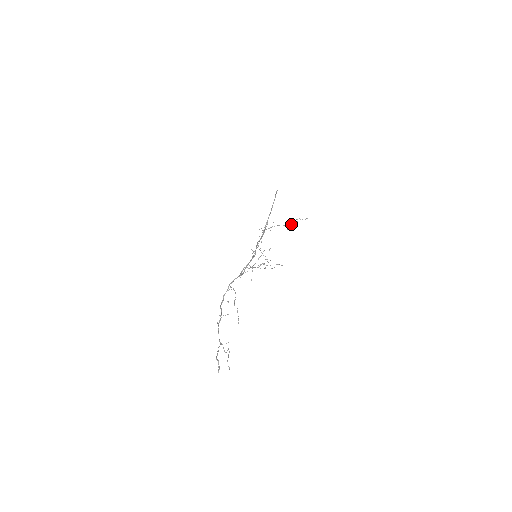
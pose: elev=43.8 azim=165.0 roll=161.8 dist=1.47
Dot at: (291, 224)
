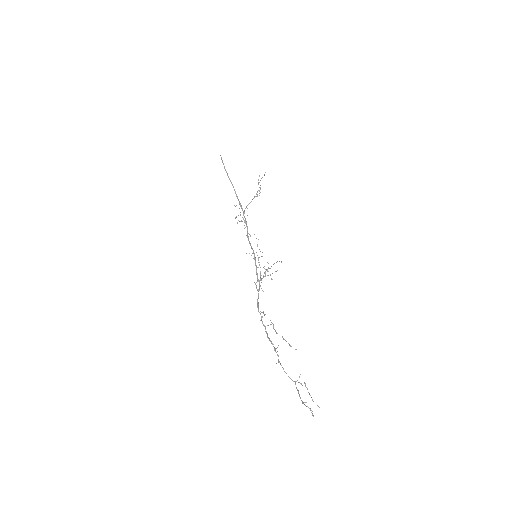
Dot at: (257, 192)
